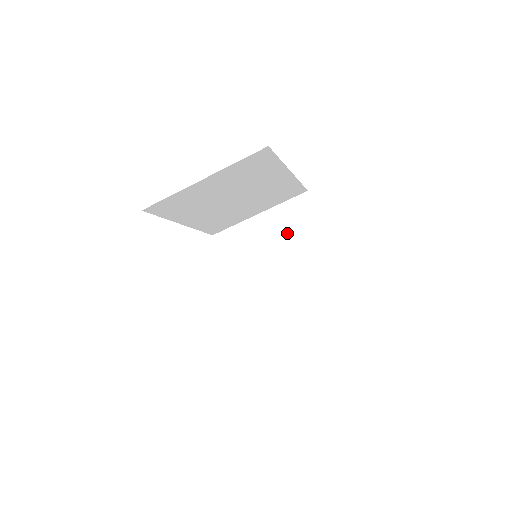
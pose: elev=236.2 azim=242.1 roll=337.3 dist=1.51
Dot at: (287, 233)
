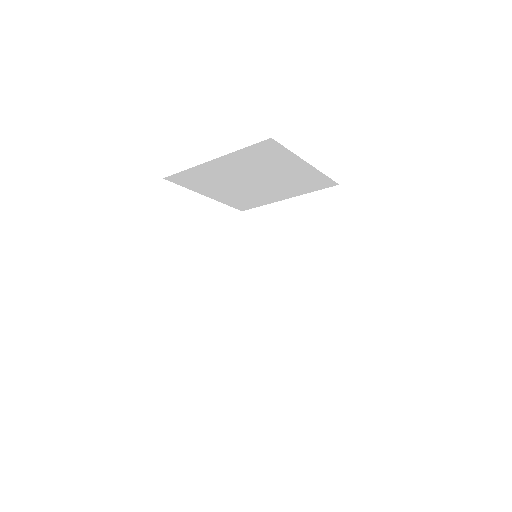
Dot at: (256, 166)
